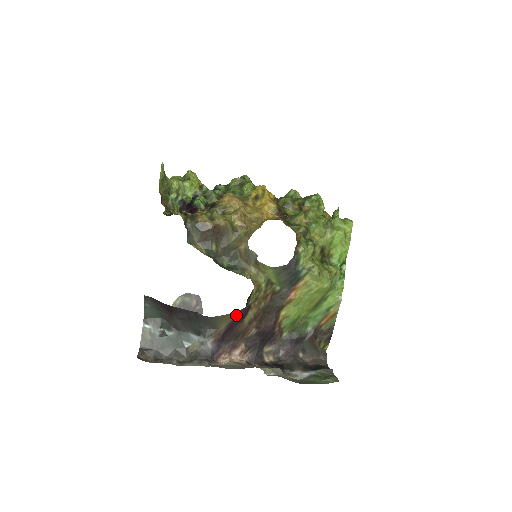
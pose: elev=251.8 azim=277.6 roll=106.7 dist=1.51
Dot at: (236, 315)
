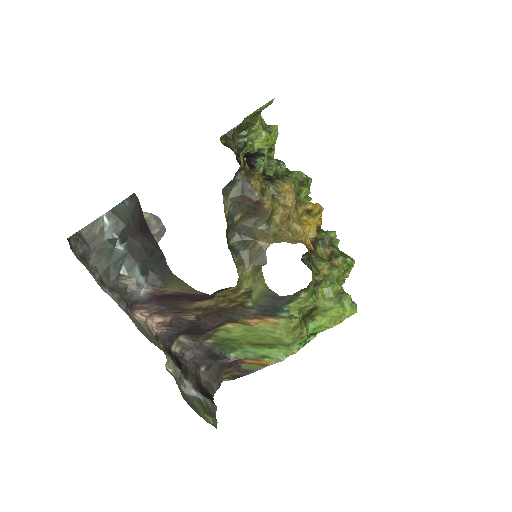
Dot at: (195, 293)
